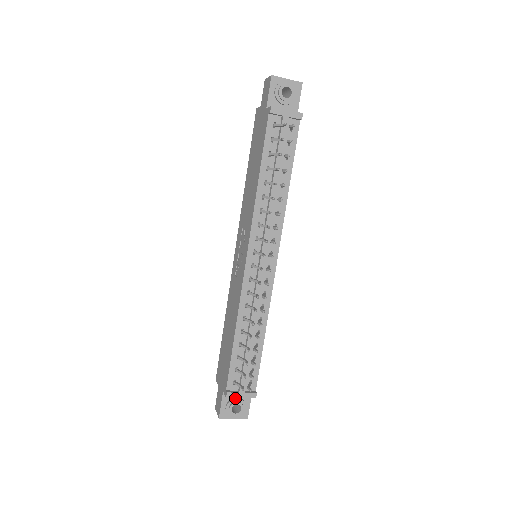
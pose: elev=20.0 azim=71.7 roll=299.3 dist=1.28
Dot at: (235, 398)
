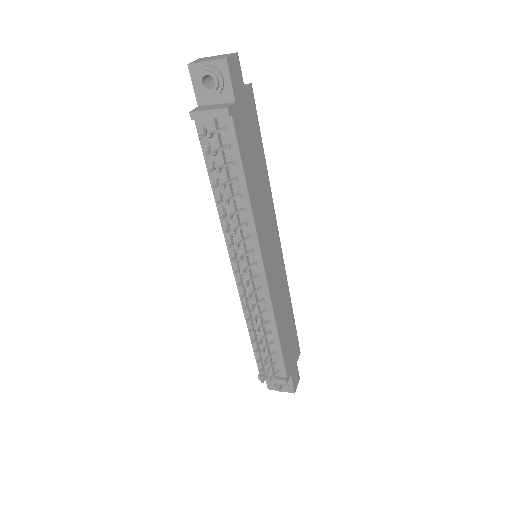
Dot at: occluded
